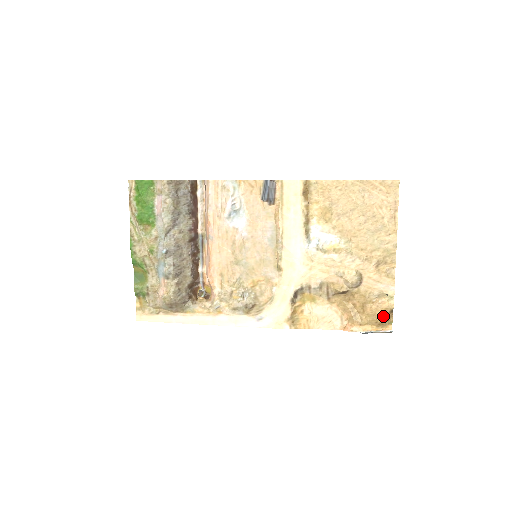
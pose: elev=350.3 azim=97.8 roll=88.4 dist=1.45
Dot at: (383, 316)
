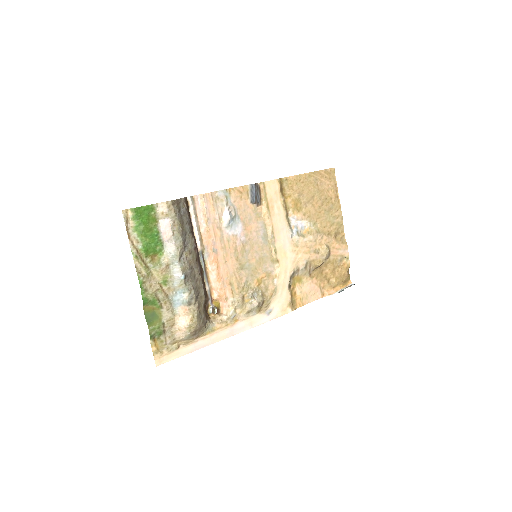
Dot at: (346, 275)
